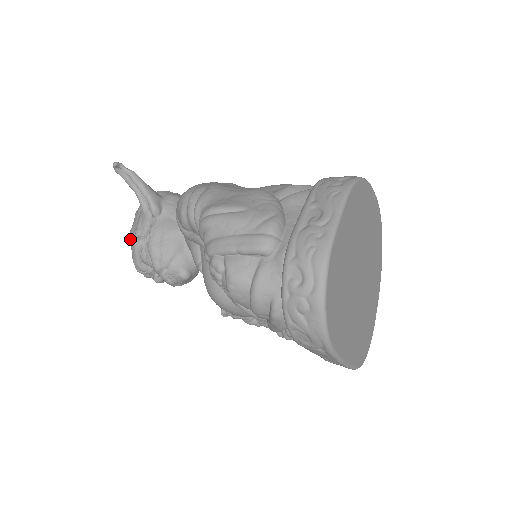
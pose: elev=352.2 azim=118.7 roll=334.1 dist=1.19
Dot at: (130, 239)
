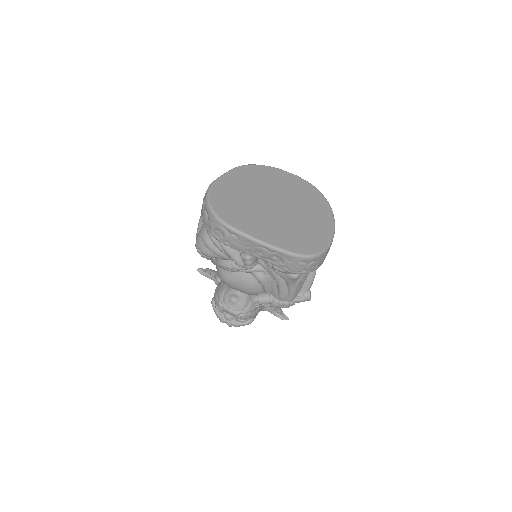
Dot at: occluded
